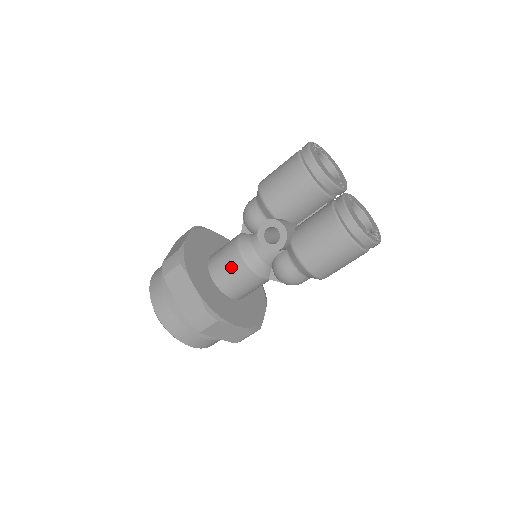
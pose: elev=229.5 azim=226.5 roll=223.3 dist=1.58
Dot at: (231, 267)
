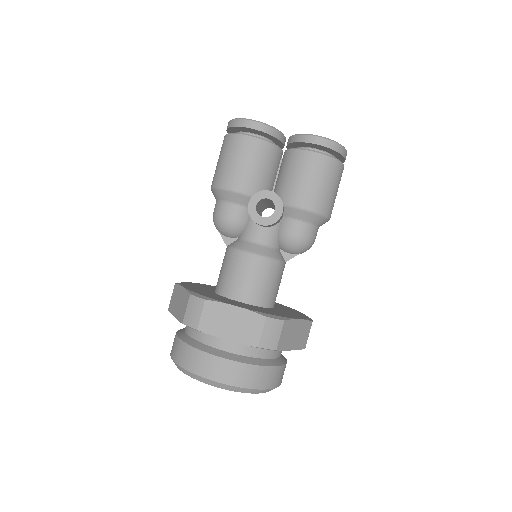
Dot at: (249, 273)
